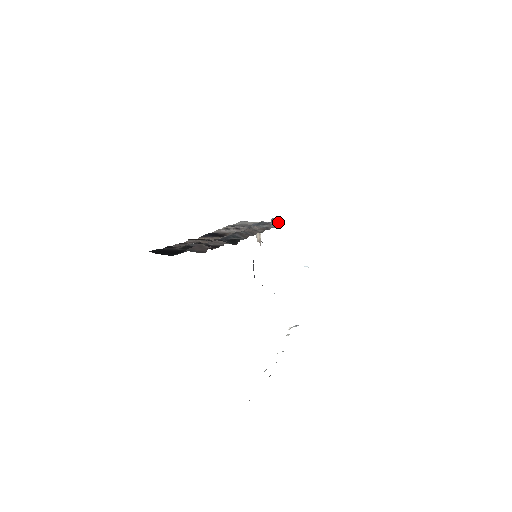
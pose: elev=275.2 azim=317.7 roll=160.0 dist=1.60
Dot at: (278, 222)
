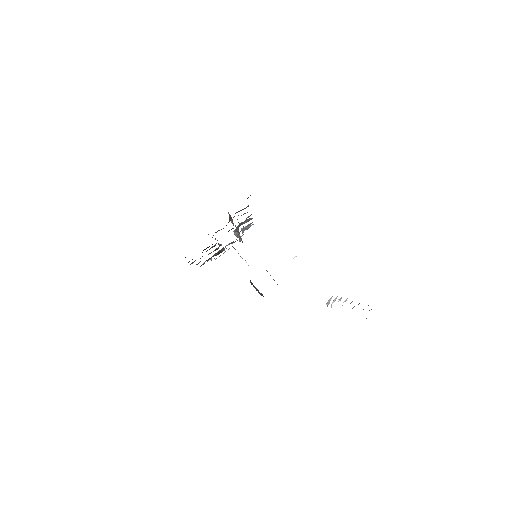
Dot at: (249, 226)
